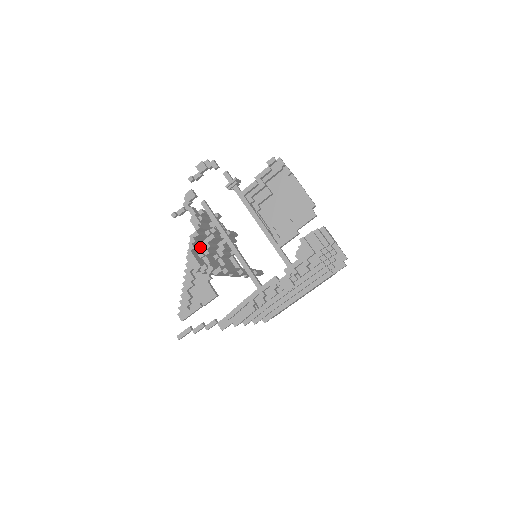
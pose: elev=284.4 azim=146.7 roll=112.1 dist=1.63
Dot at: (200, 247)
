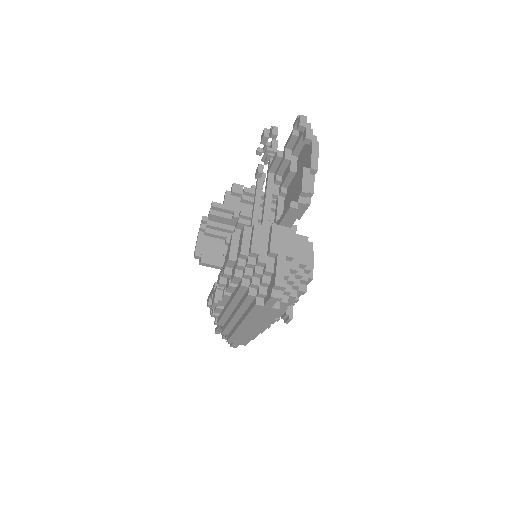
Dot at: (230, 232)
